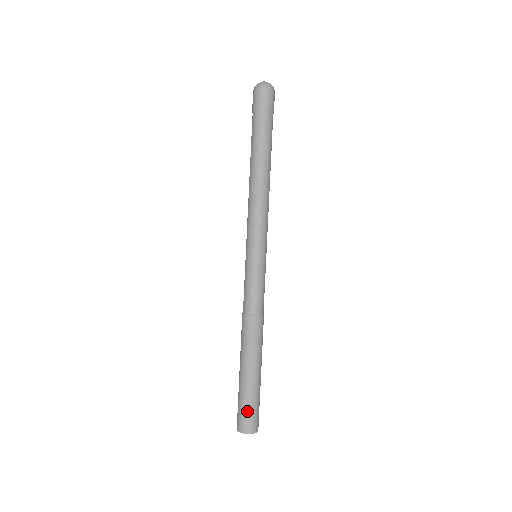
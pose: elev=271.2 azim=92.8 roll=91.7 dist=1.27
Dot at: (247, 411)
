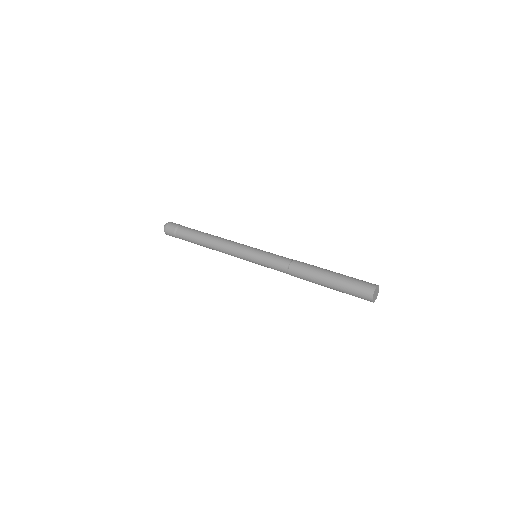
Dot at: (358, 282)
